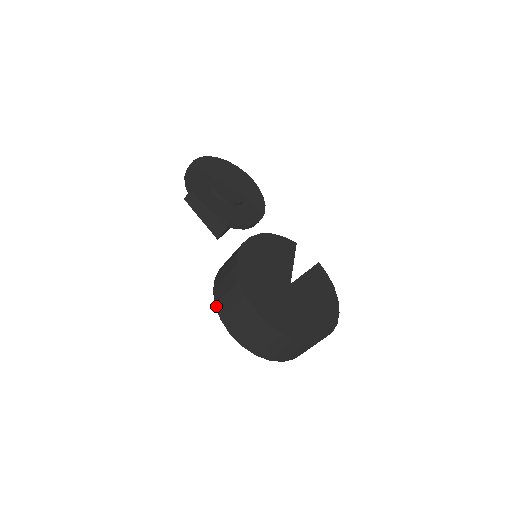
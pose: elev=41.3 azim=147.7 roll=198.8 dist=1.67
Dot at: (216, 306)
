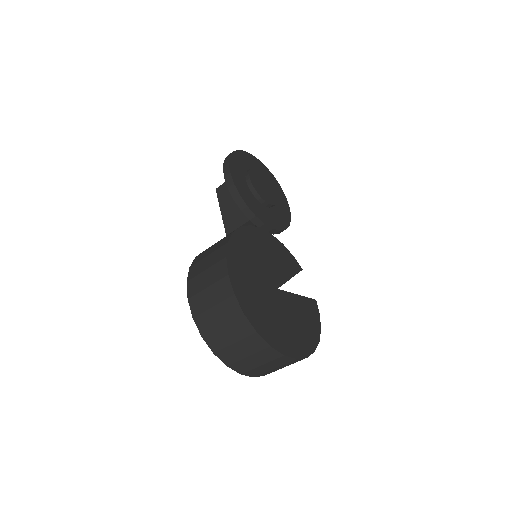
Dot at: (190, 268)
